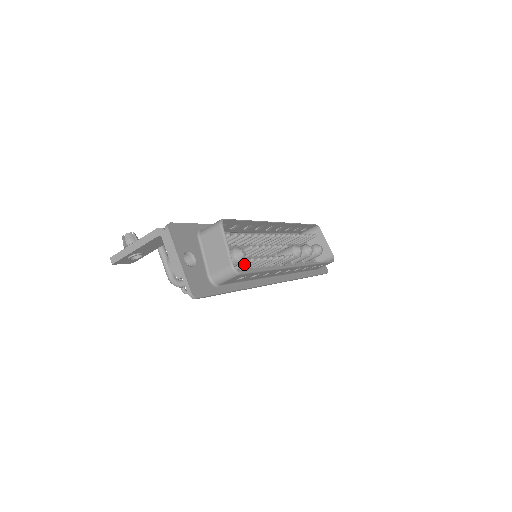
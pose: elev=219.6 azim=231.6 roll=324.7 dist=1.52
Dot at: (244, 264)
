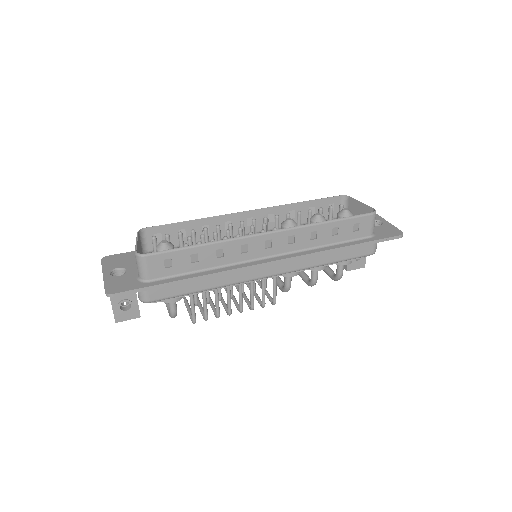
Dot at: occluded
